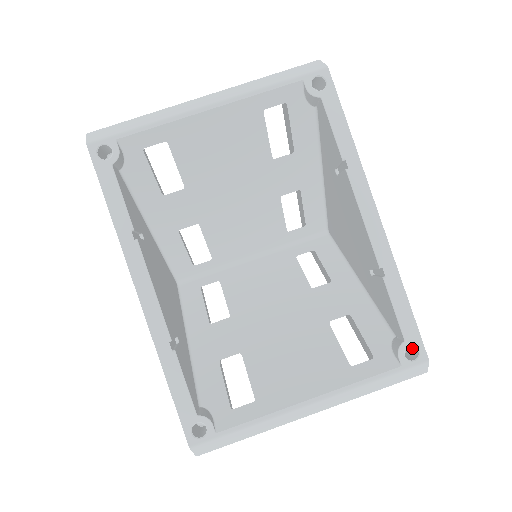
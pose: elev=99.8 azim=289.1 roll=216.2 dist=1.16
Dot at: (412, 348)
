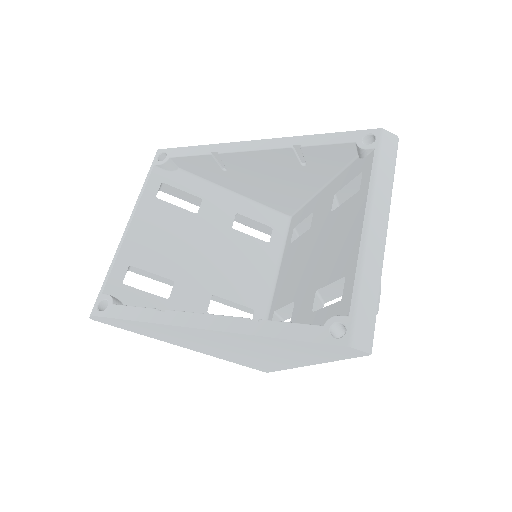
Dot at: (371, 143)
